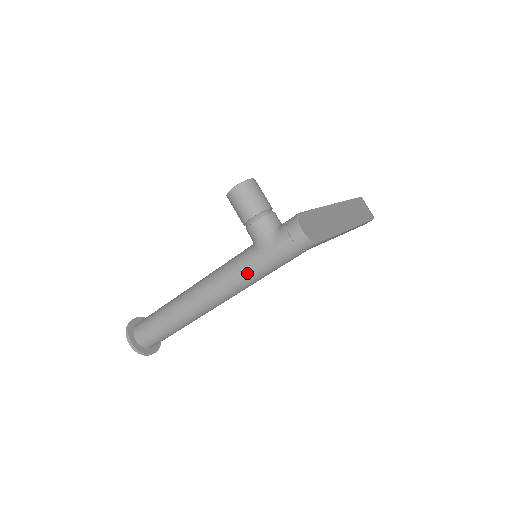
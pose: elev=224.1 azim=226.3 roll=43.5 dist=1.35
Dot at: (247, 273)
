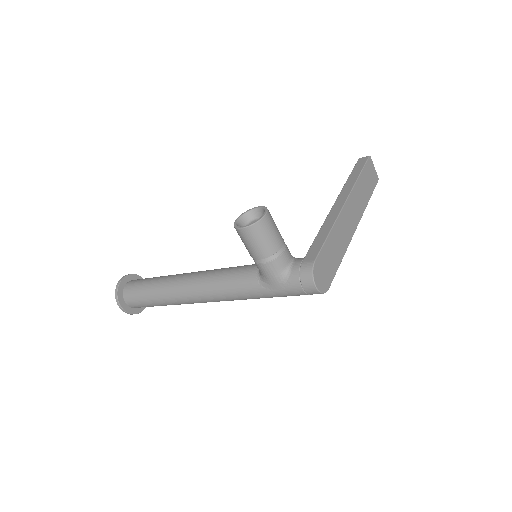
Dot at: (251, 297)
